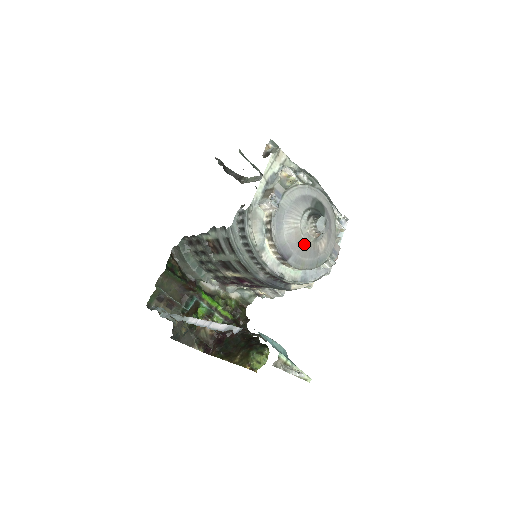
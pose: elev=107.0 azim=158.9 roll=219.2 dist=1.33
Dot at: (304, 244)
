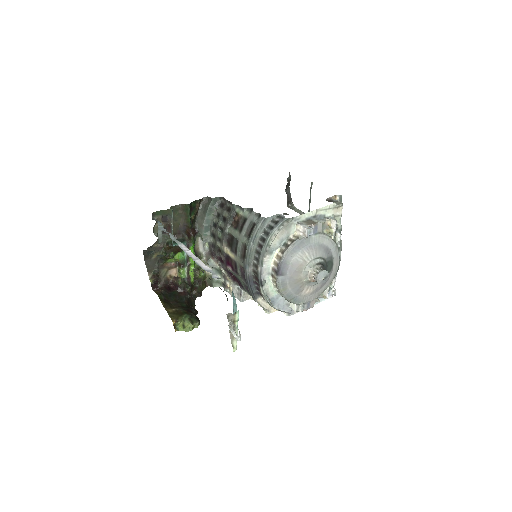
Dot at: (299, 277)
